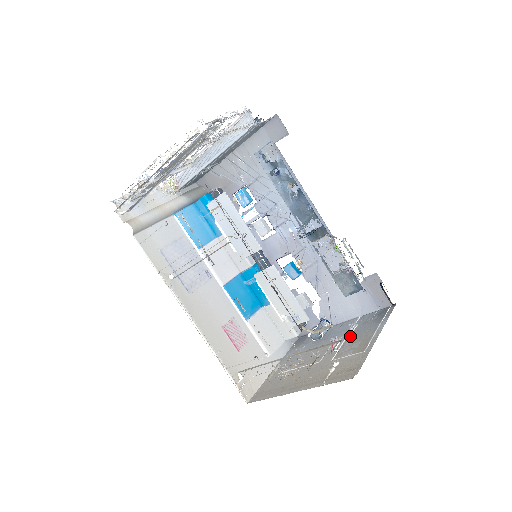
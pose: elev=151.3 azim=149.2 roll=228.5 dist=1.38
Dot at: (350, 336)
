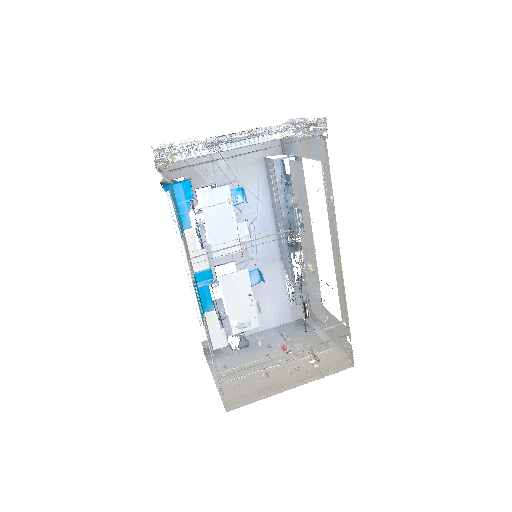
Dot at: (290, 341)
